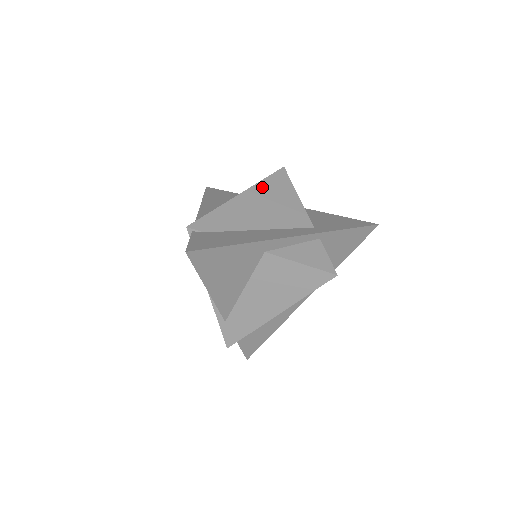
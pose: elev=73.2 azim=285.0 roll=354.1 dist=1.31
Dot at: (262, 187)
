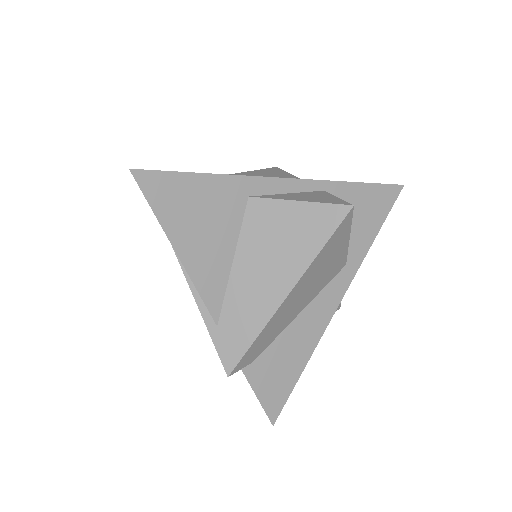
Dot at: (249, 173)
